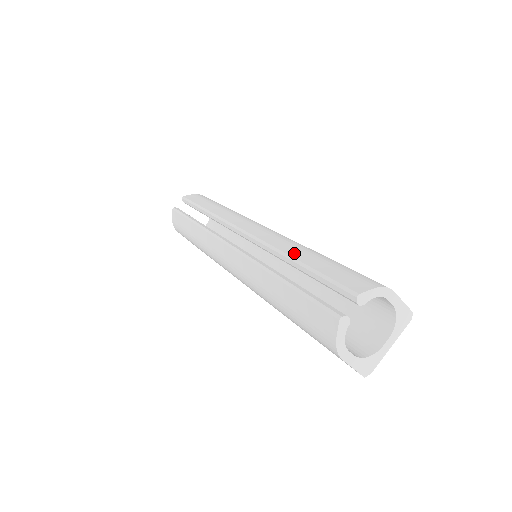
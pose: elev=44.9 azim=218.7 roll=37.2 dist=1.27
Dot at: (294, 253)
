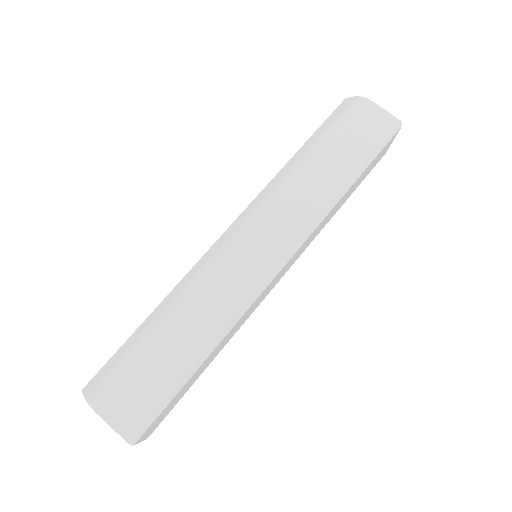
Dot at: occluded
